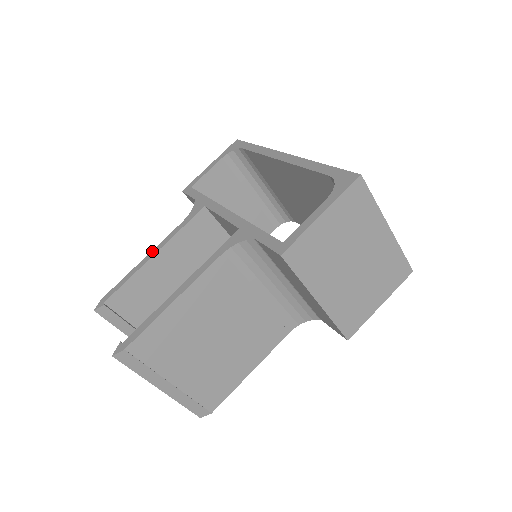
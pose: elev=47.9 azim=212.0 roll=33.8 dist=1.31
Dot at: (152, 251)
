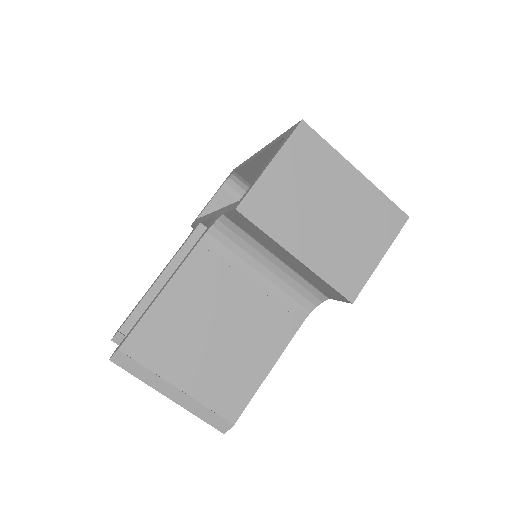
Dot at: (159, 275)
